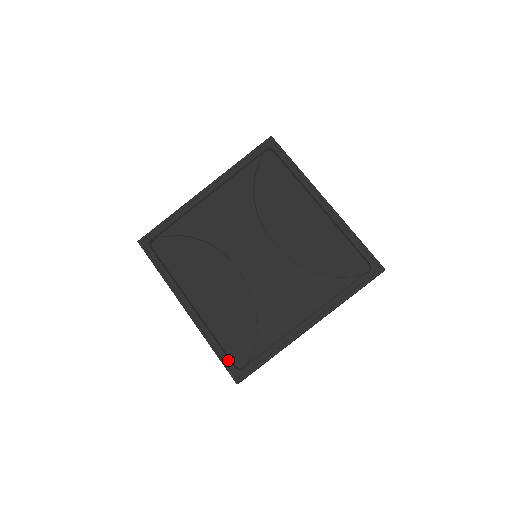
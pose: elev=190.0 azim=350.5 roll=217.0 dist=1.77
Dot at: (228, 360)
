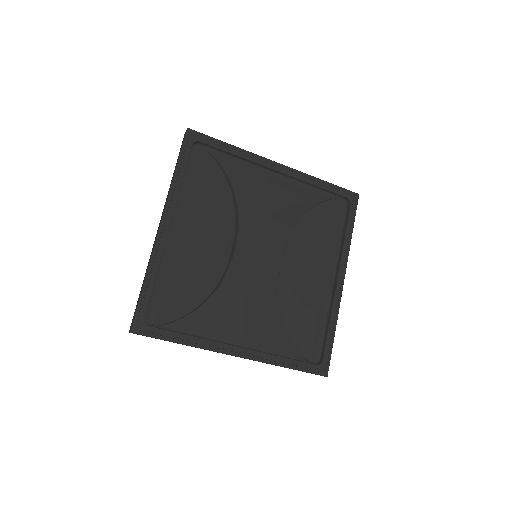
Dot at: (147, 305)
